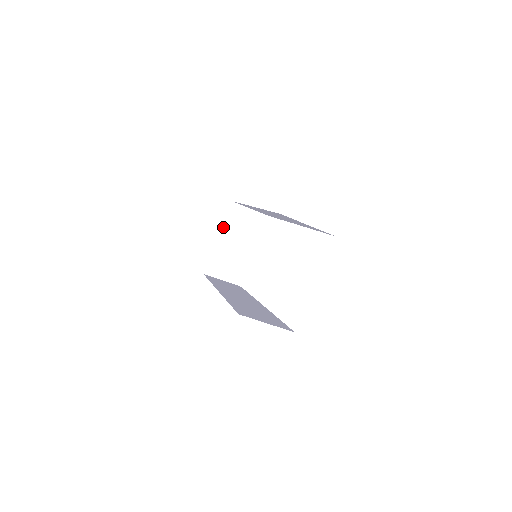
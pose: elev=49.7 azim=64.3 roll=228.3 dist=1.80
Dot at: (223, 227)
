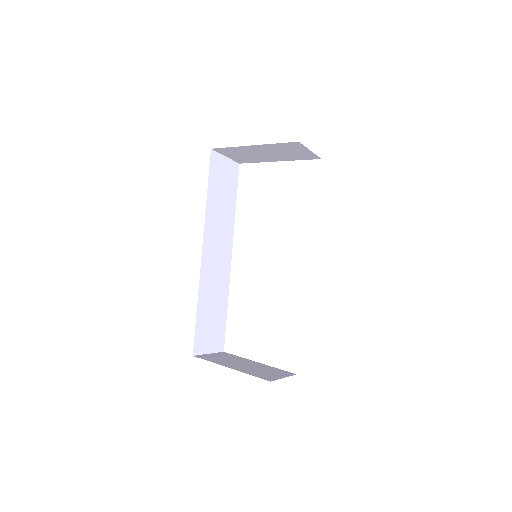
Dot at: (267, 145)
